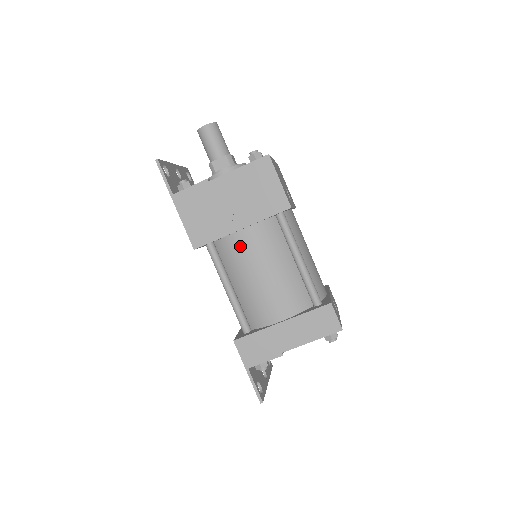
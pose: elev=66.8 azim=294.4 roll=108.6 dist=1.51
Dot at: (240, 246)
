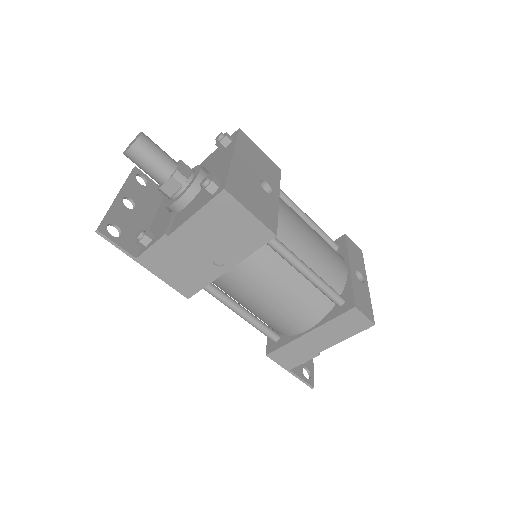
Dot at: (235, 282)
